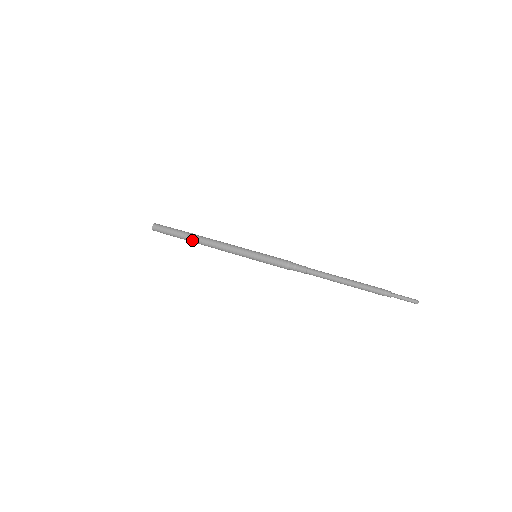
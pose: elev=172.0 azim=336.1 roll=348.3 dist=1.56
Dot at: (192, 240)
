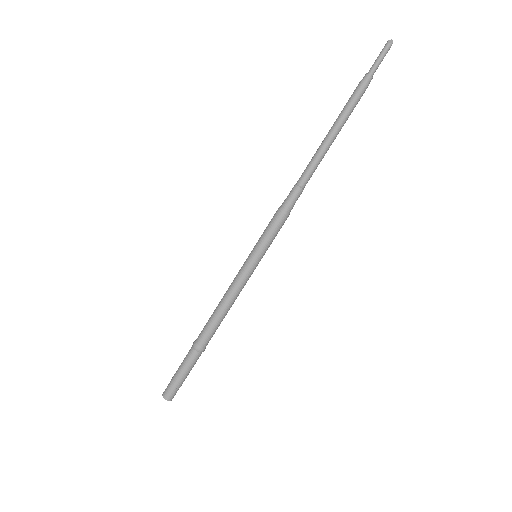
Dot at: (198, 341)
